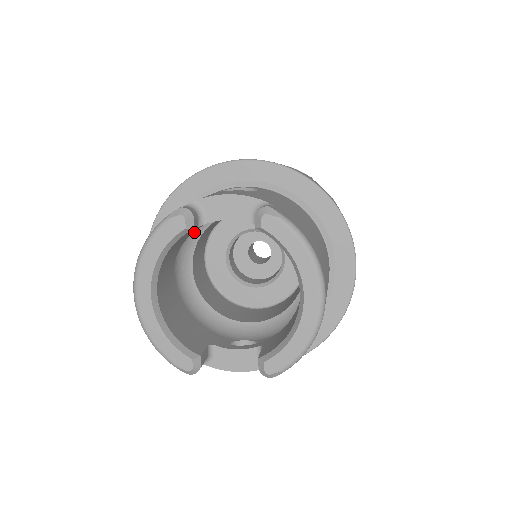
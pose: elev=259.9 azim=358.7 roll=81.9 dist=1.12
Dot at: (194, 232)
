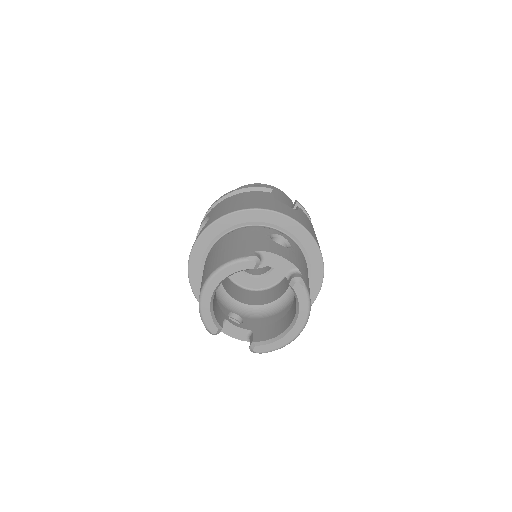
Dot at: occluded
